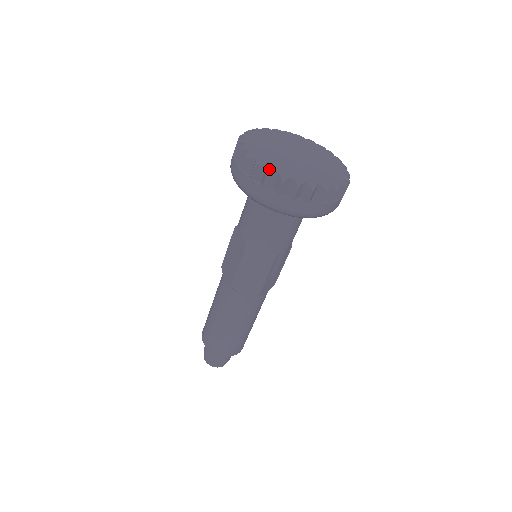
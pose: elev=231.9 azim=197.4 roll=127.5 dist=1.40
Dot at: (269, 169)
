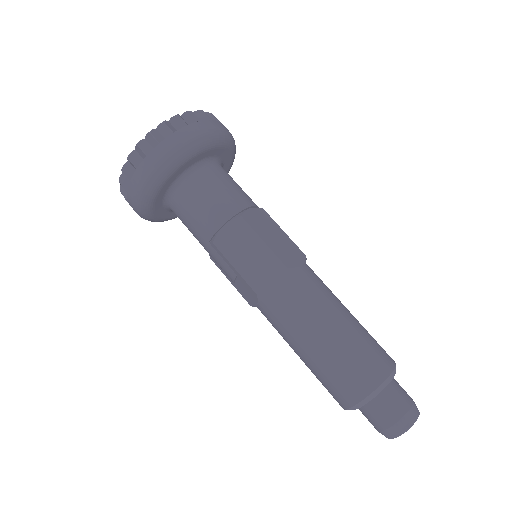
Dot at: (173, 116)
